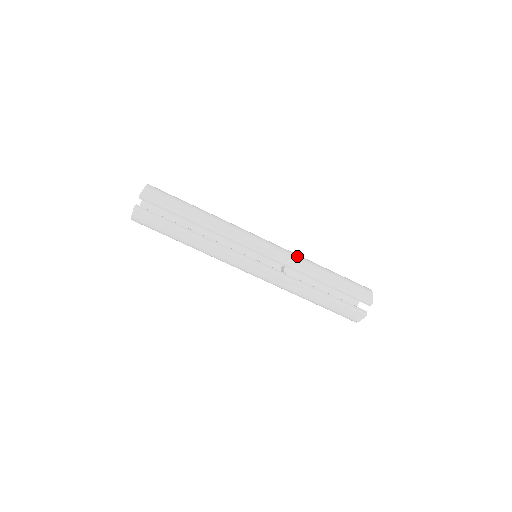
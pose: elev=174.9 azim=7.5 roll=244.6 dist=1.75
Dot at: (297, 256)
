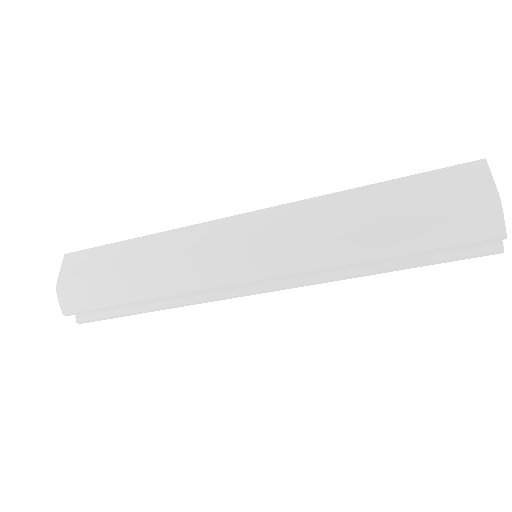
Dot at: (310, 241)
